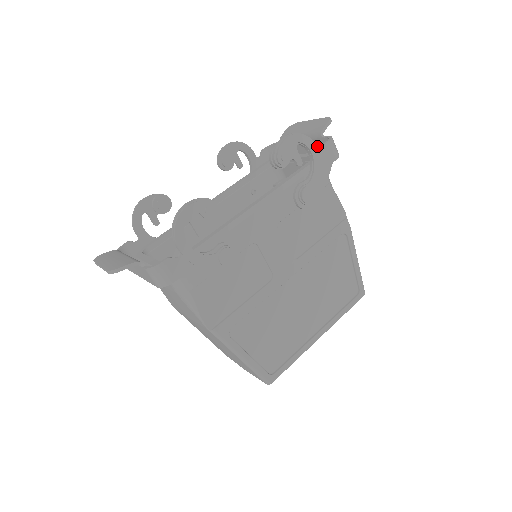
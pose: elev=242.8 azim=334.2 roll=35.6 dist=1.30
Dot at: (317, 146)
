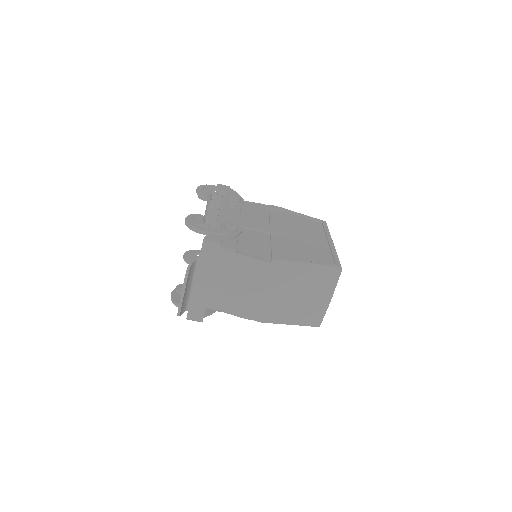
Dot at: (219, 202)
